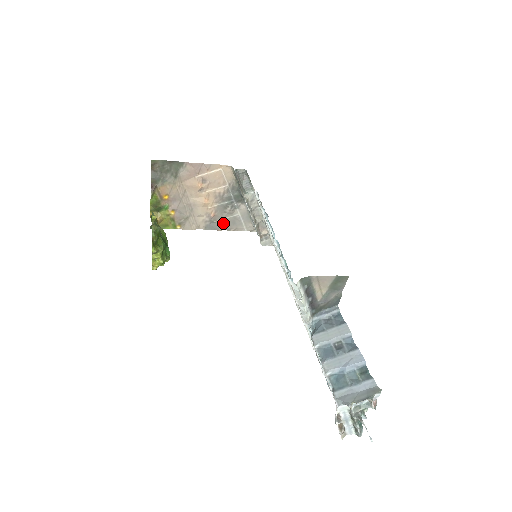
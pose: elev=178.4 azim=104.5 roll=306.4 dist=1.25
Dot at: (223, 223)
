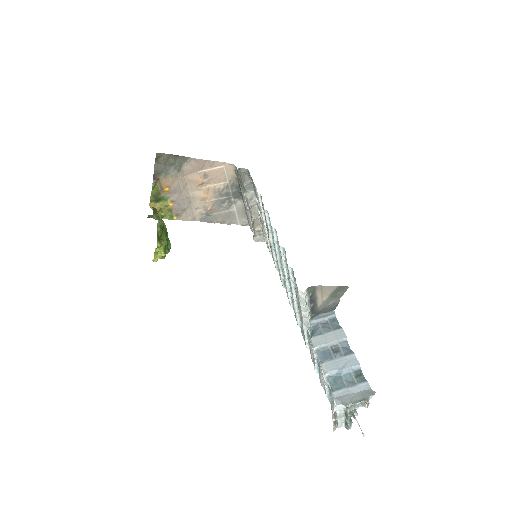
Dot at: (218, 216)
